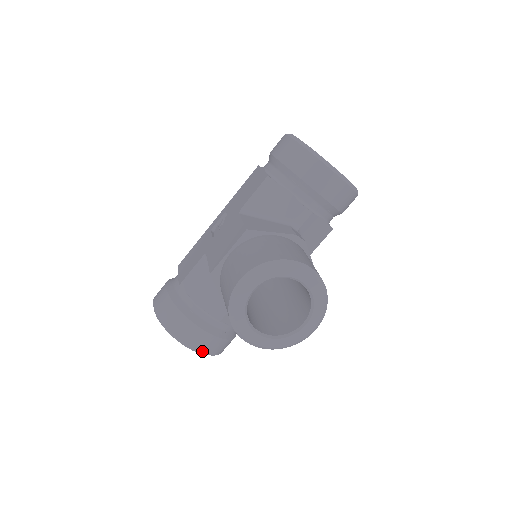
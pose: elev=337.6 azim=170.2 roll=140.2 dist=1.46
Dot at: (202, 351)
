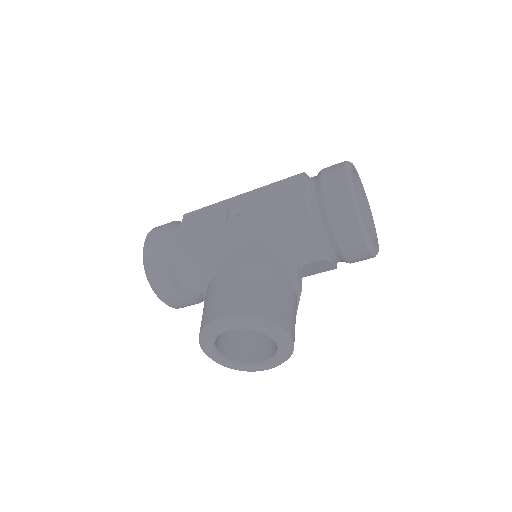
Dot at: (169, 305)
